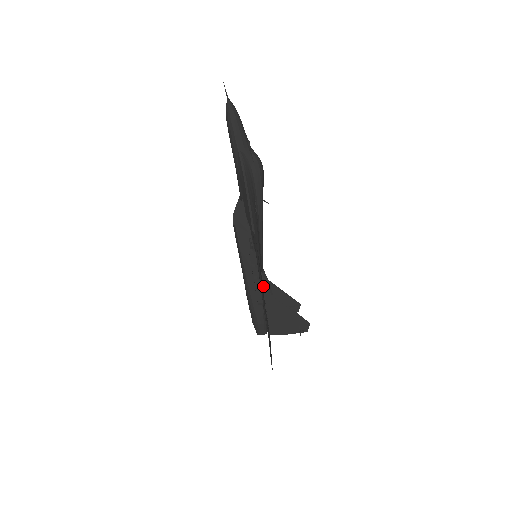
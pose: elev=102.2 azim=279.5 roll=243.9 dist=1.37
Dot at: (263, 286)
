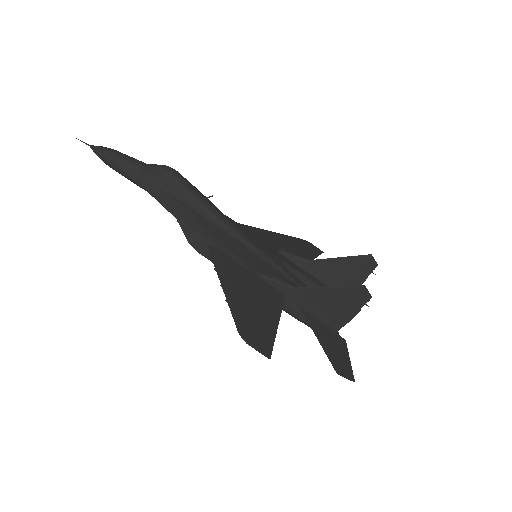
Dot at: (274, 288)
